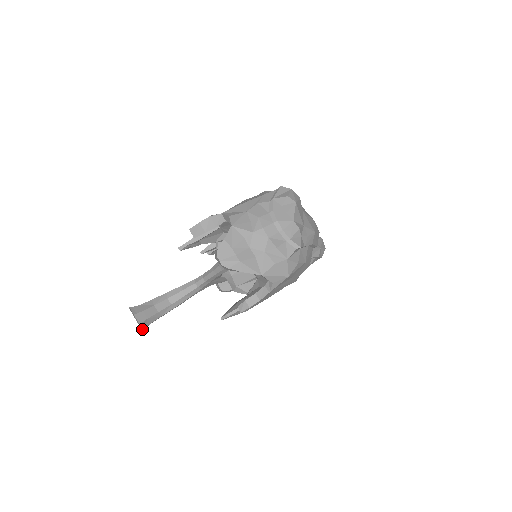
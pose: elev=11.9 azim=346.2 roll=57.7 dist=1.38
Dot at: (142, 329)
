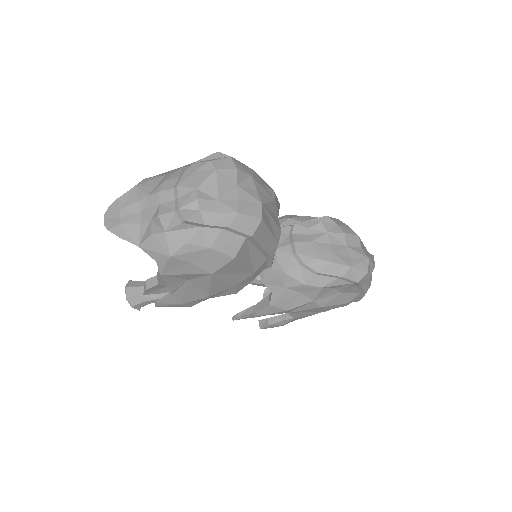
Dot at: (131, 304)
